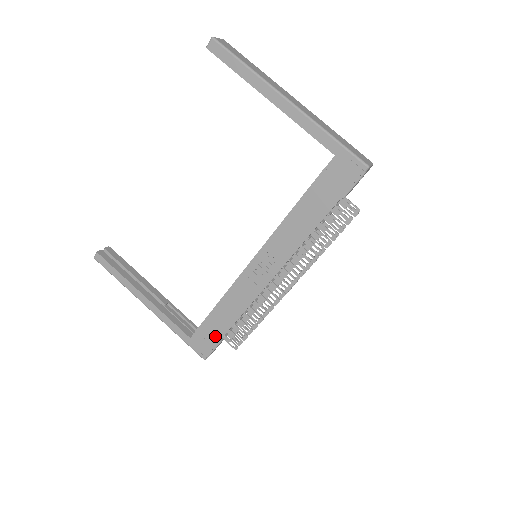
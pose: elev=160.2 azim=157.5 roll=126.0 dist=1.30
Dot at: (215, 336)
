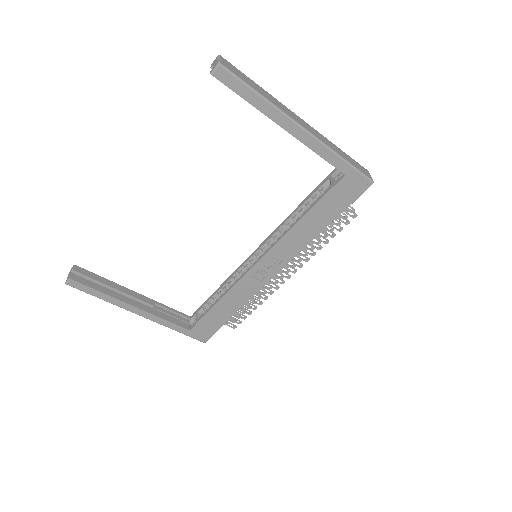
Dot at: (216, 324)
